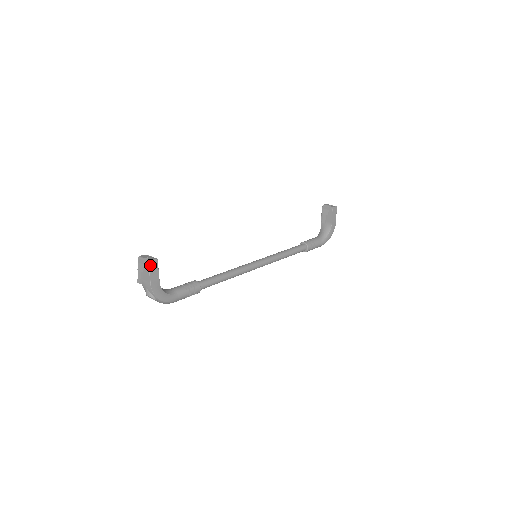
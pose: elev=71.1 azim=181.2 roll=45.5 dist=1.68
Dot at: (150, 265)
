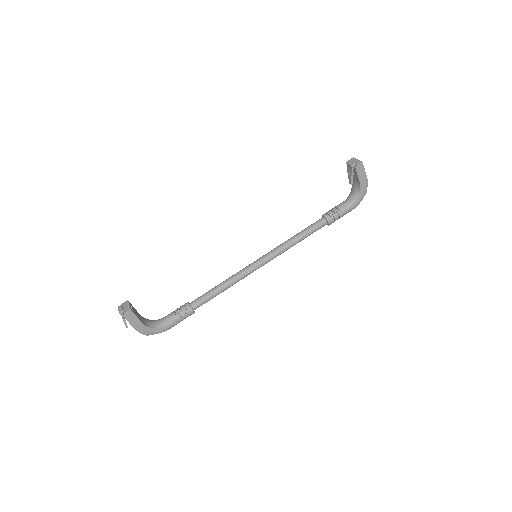
Dot at: (126, 317)
